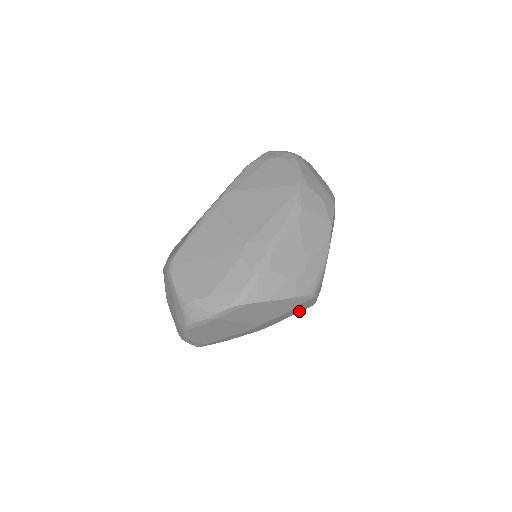
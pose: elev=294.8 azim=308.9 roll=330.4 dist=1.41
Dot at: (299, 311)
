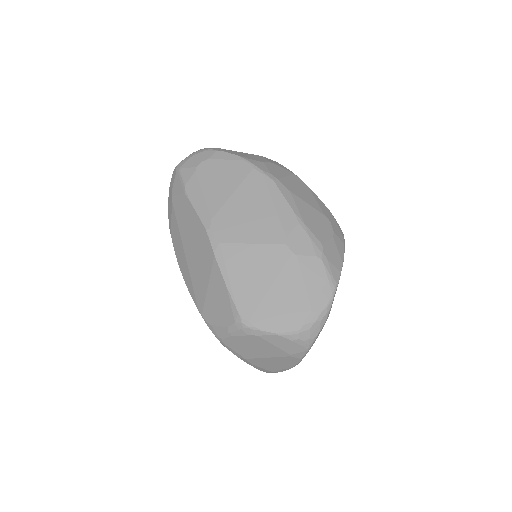
Dot at: occluded
